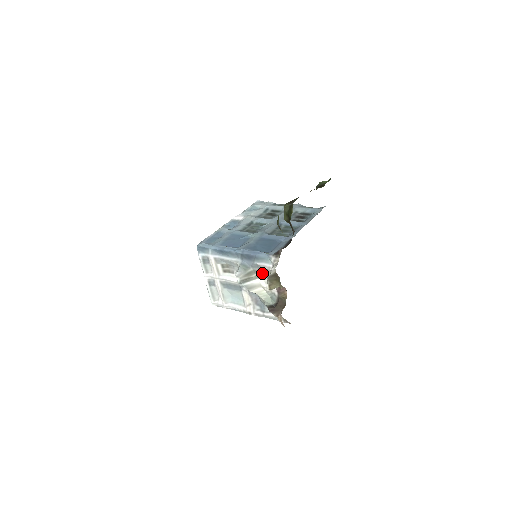
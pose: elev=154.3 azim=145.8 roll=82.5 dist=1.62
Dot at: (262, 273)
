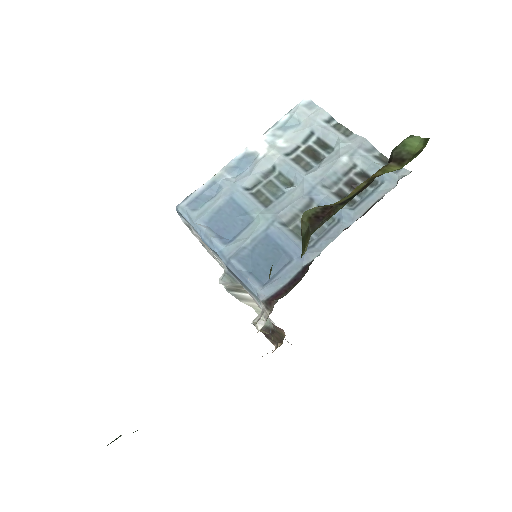
Dot at: occluded
